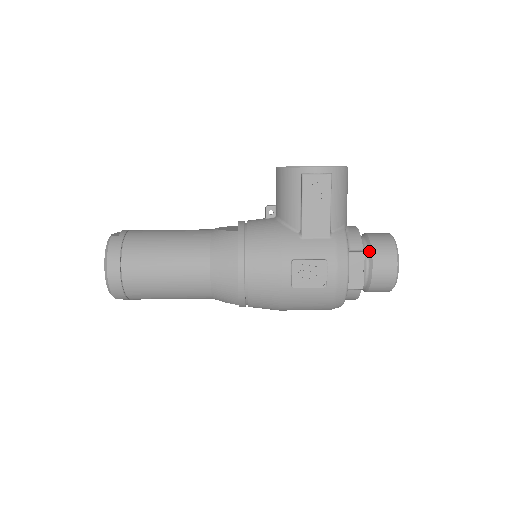
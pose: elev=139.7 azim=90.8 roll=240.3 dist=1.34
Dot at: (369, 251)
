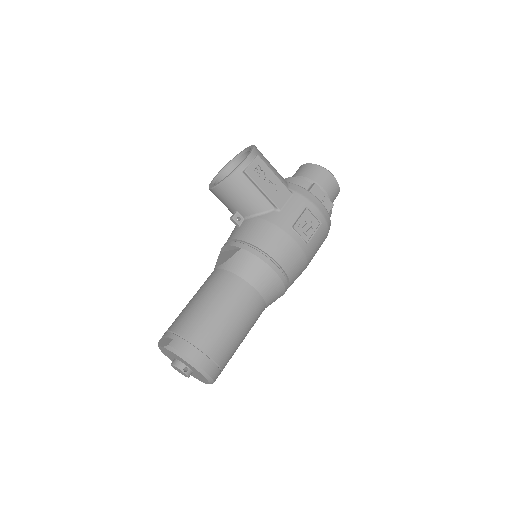
Dot at: (312, 182)
